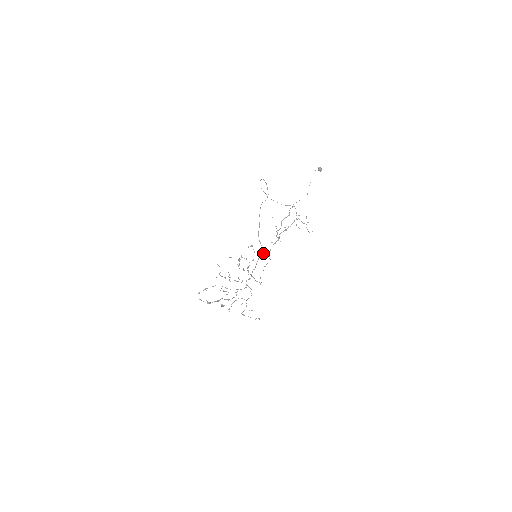
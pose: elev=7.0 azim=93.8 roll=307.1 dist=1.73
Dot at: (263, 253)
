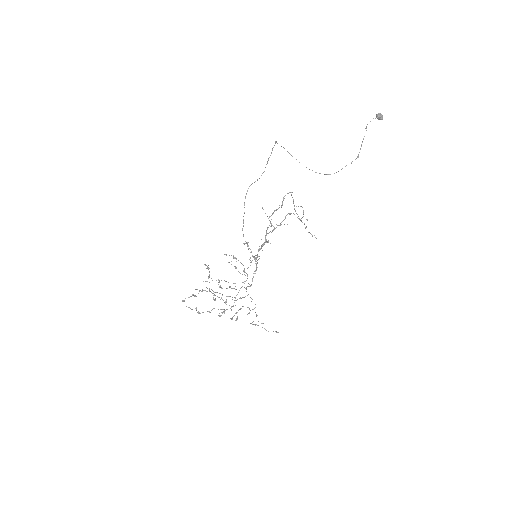
Dot at: occluded
